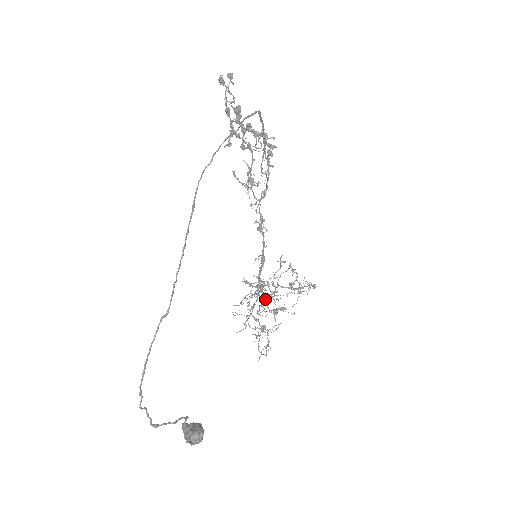
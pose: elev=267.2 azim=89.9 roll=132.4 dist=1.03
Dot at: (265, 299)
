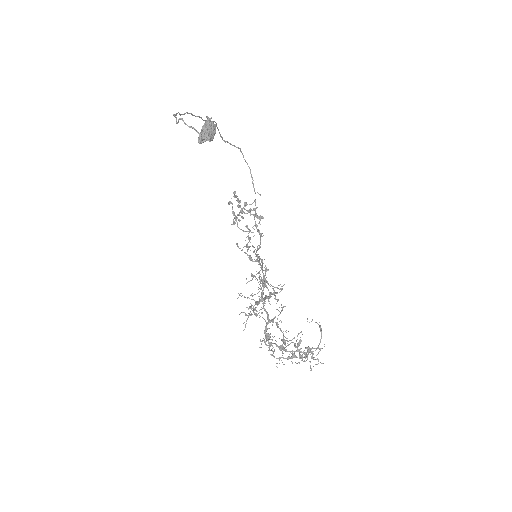
Dot at: occluded
